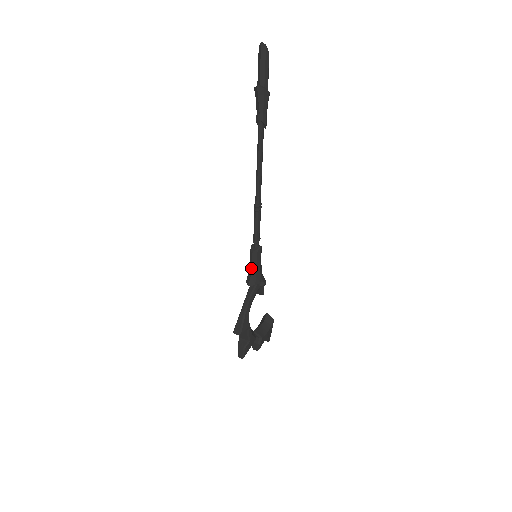
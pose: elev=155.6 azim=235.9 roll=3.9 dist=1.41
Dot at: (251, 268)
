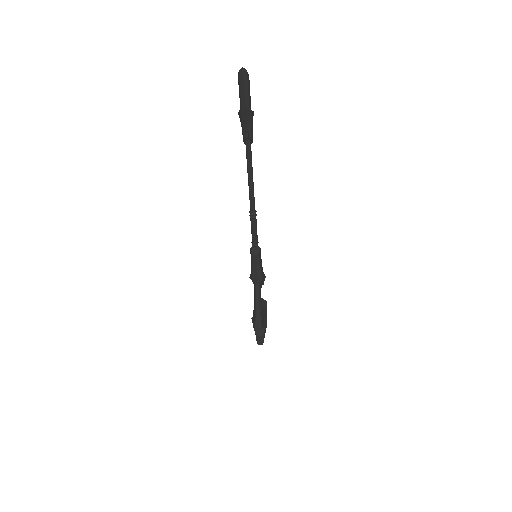
Dot at: (256, 268)
